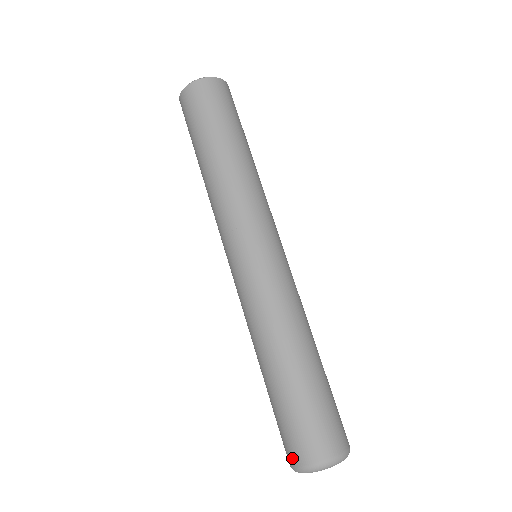
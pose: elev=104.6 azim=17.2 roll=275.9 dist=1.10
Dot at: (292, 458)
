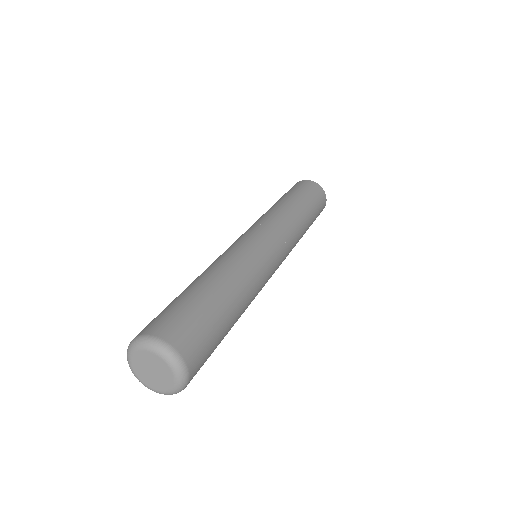
Dot at: (139, 333)
